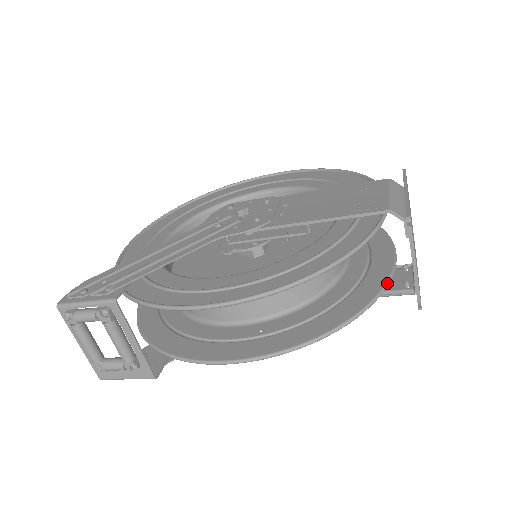
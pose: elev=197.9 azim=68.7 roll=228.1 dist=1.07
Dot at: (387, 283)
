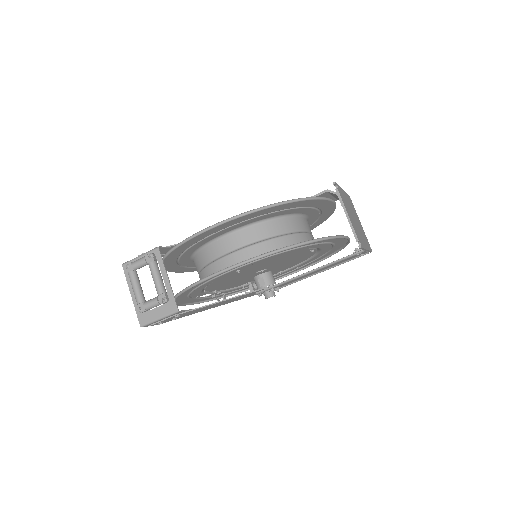
Dot at: (335, 236)
